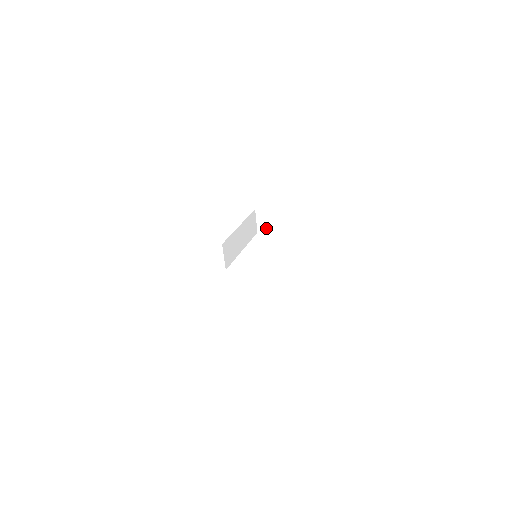
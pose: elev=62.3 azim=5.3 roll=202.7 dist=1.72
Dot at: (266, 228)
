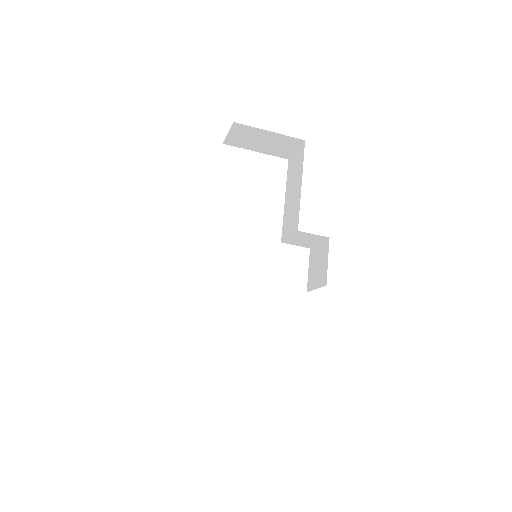
Dot at: (241, 143)
